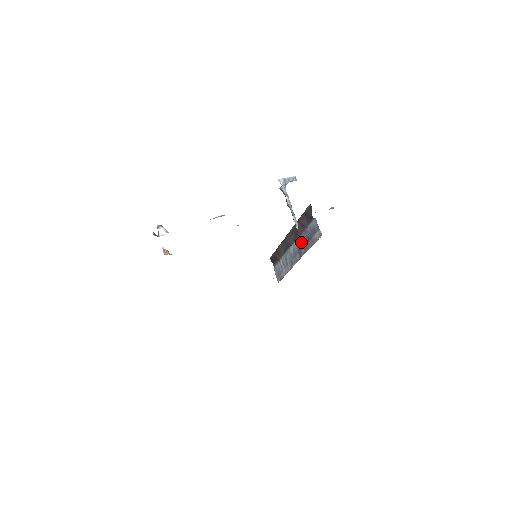
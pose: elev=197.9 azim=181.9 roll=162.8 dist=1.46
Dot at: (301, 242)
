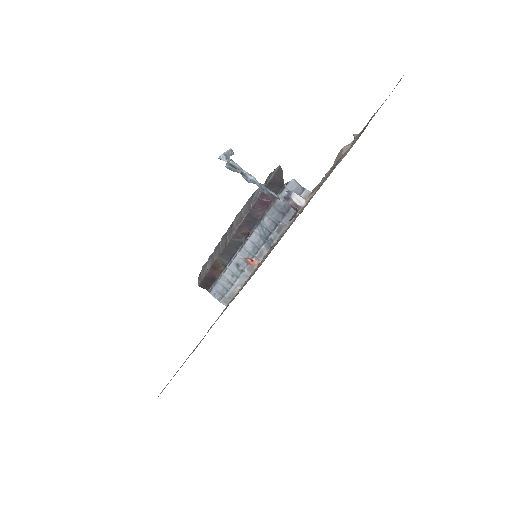
Dot at: occluded
